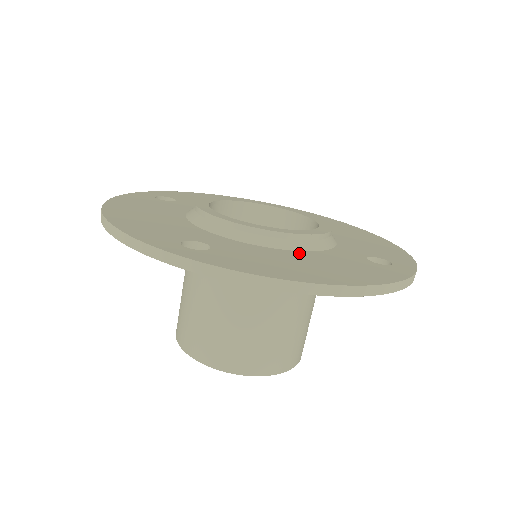
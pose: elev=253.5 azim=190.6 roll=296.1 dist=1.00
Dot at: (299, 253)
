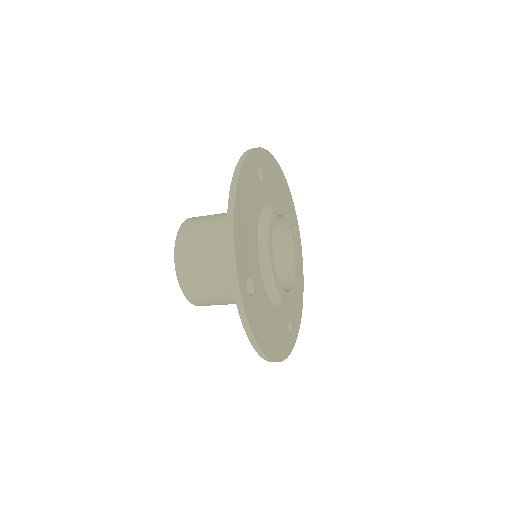
Dot at: (274, 309)
